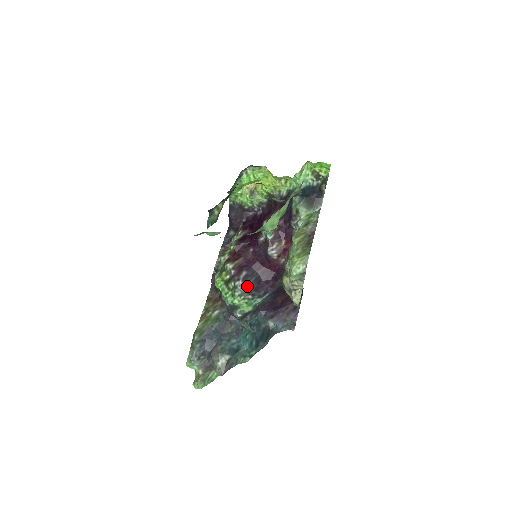
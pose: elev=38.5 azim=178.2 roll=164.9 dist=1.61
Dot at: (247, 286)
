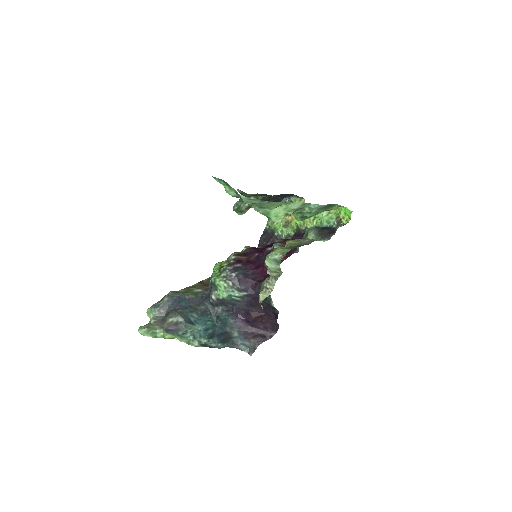
Dot at: (234, 273)
